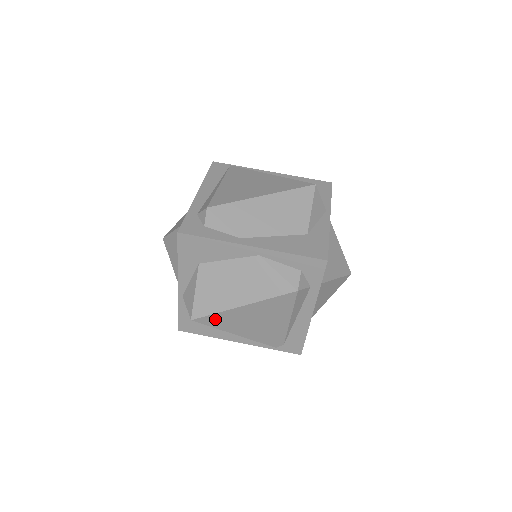
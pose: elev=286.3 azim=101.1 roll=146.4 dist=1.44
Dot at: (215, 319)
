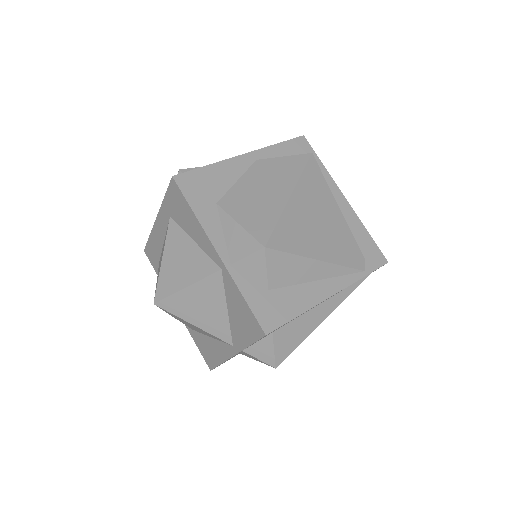
Dot at: (284, 234)
